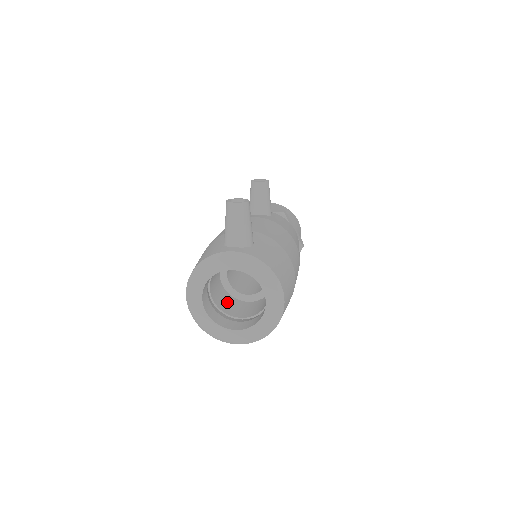
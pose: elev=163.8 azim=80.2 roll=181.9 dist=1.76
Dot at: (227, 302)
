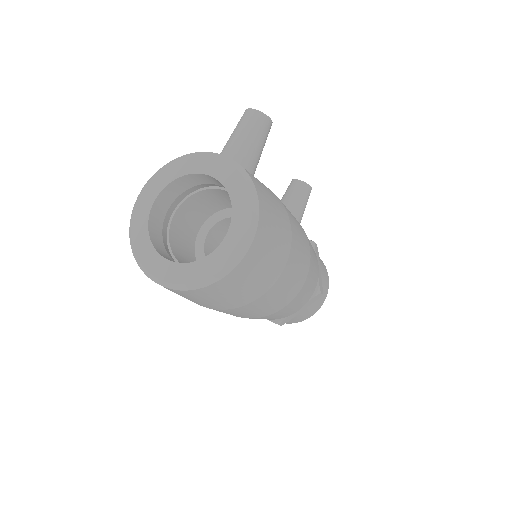
Dot at: (187, 258)
